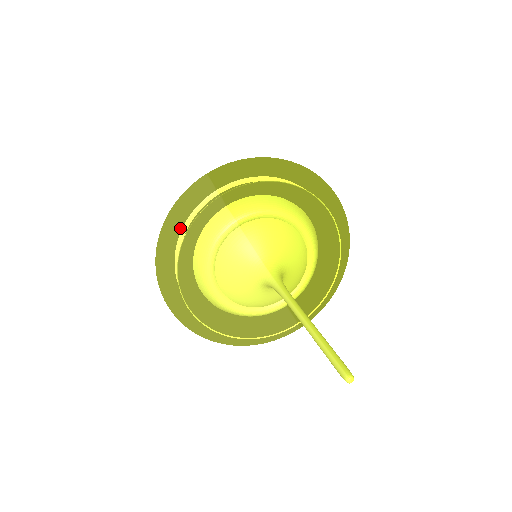
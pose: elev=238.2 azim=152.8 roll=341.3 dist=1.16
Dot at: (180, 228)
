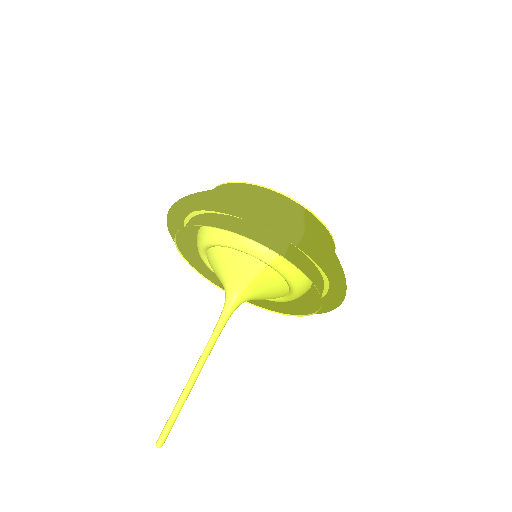
Dot at: occluded
